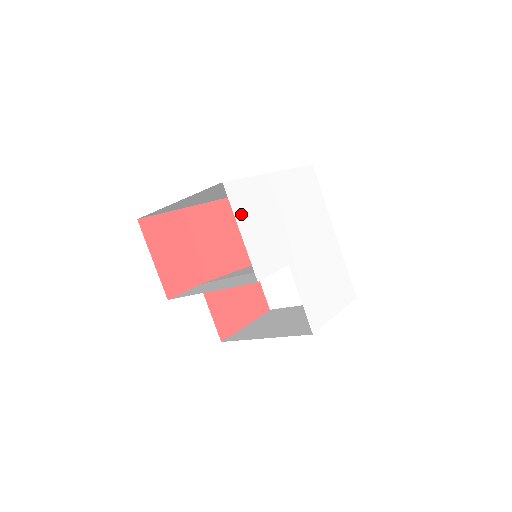
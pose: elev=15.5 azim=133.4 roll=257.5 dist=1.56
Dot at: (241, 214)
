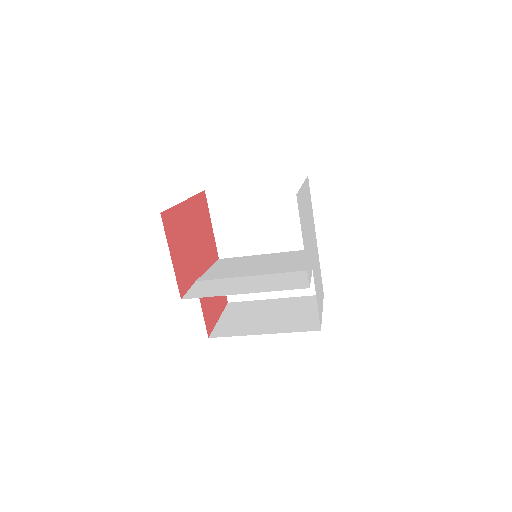
Dot at: (302, 225)
